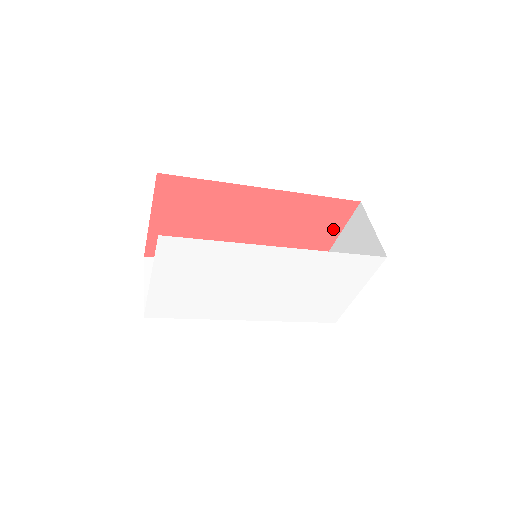
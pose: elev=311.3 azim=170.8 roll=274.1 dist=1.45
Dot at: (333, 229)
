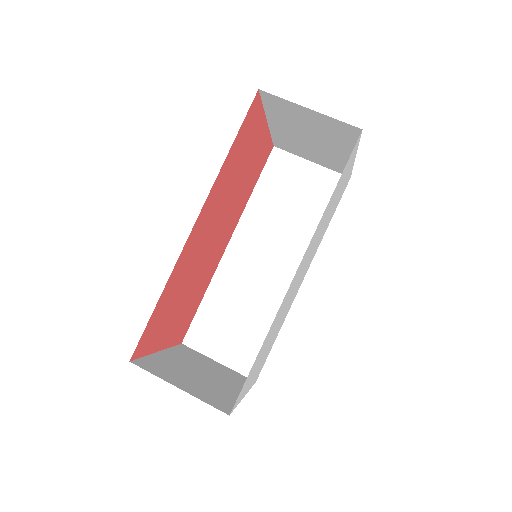
Dot at: (259, 128)
